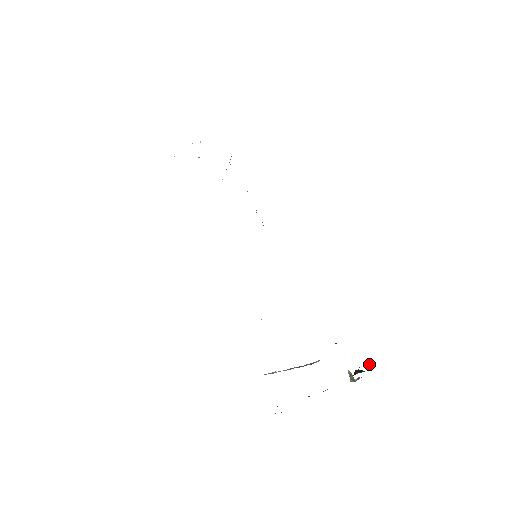
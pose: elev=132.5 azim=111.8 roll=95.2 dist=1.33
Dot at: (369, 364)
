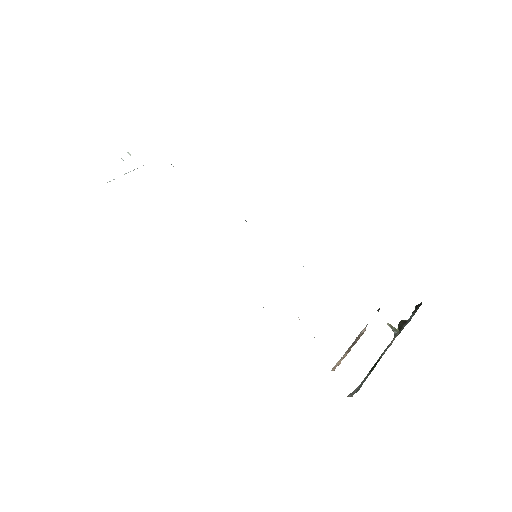
Dot at: occluded
